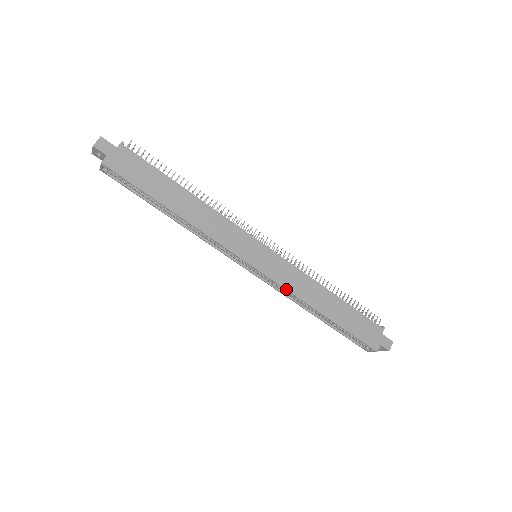
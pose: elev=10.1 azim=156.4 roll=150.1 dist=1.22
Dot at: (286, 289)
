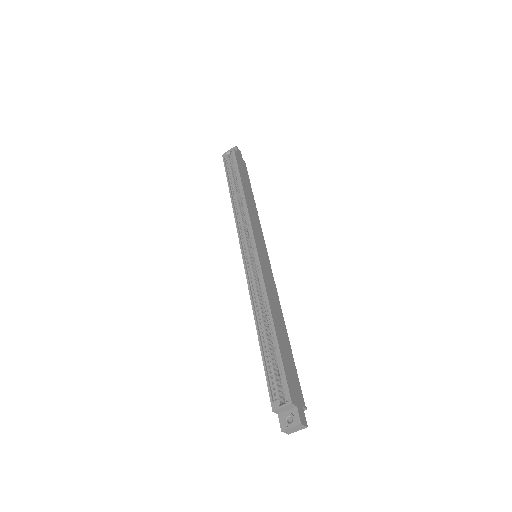
Dot at: (263, 277)
